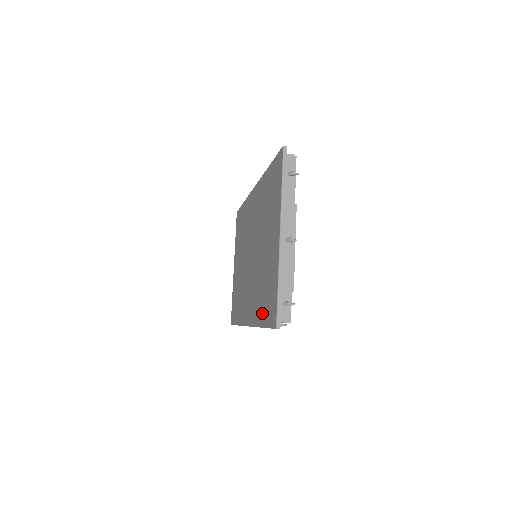
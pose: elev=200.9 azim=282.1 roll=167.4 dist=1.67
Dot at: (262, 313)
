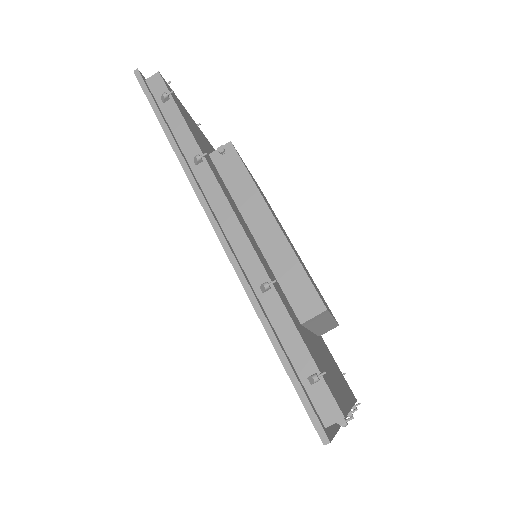
Dot at: occluded
